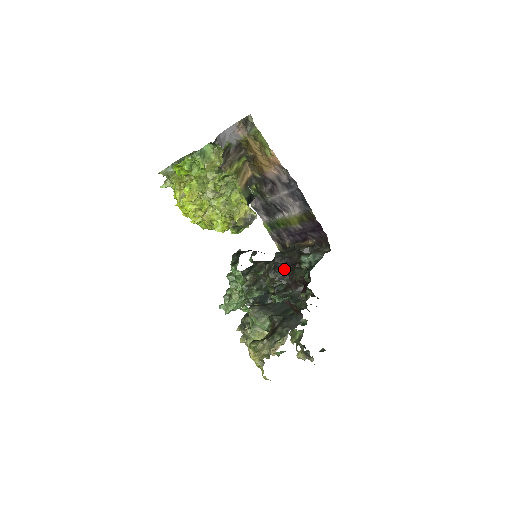
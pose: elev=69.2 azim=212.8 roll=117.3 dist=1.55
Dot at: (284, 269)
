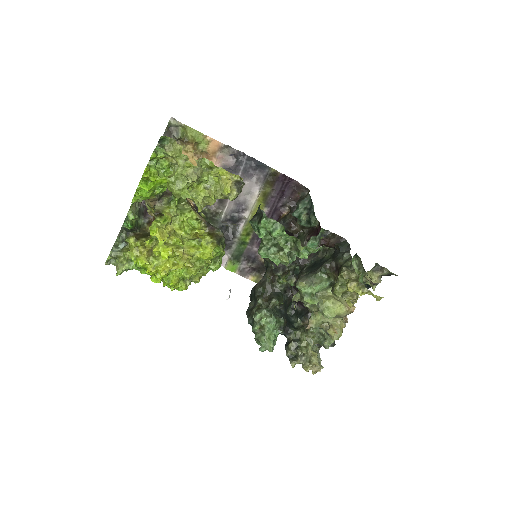
Dot at: occluded
